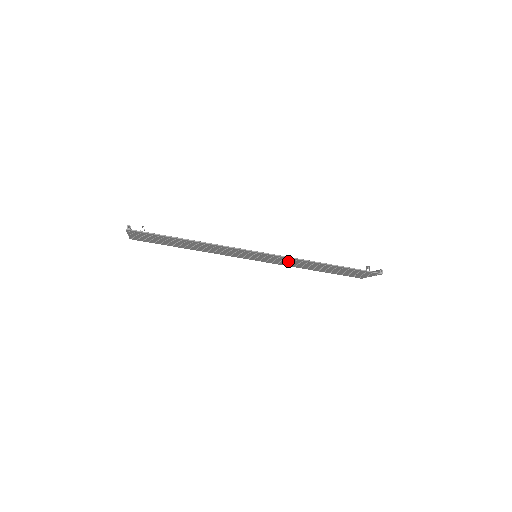
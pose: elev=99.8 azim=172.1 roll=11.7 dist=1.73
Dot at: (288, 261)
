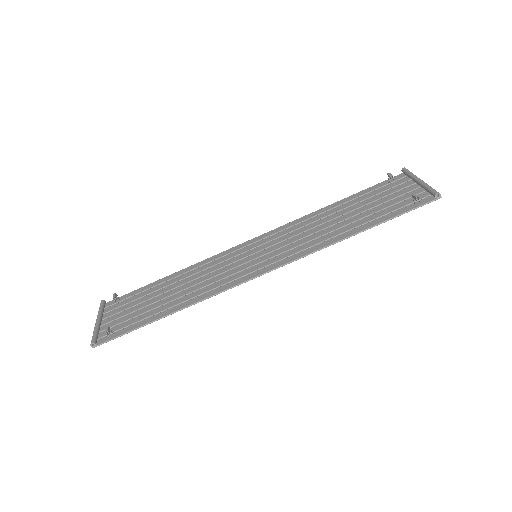
Dot at: (300, 241)
